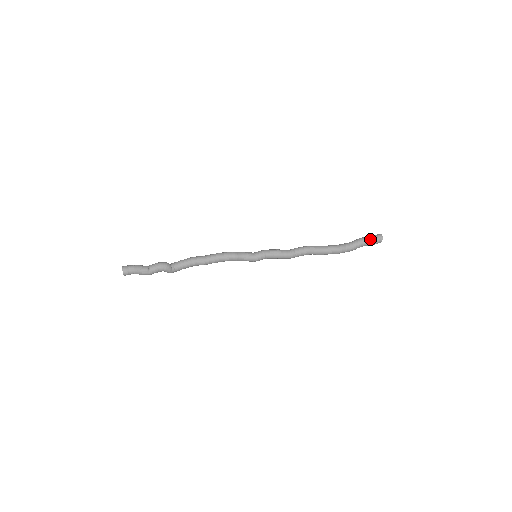
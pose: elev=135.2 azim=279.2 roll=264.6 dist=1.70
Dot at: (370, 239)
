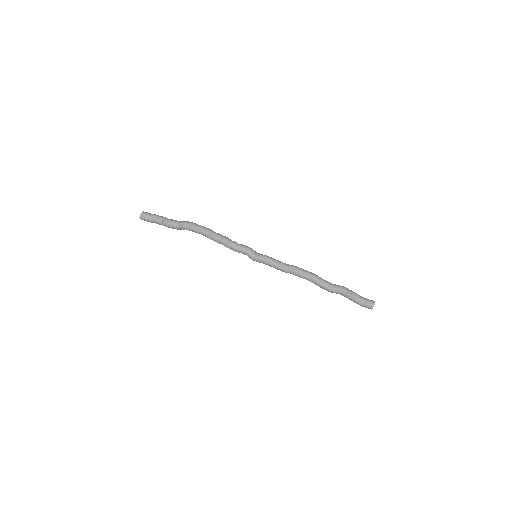
Dot at: (360, 304)
